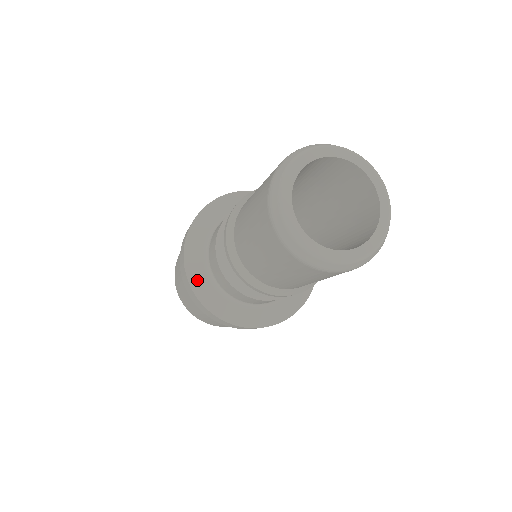
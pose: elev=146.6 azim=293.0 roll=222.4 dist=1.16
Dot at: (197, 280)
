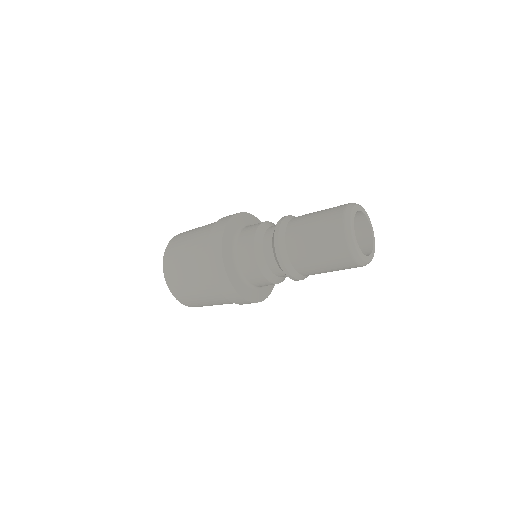
Dot at: (242, 290)
